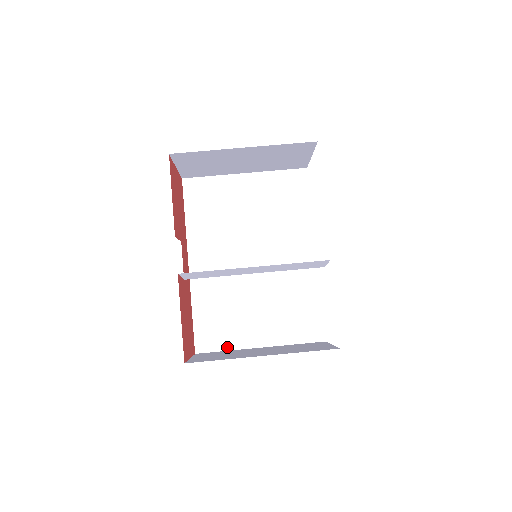
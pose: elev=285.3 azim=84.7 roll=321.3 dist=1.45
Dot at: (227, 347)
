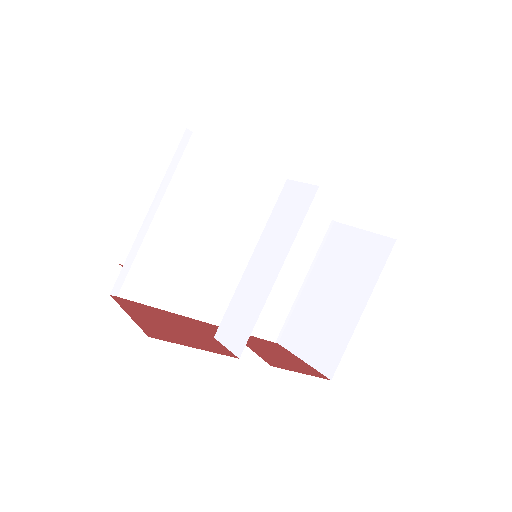
Dot at: (290, 313)
